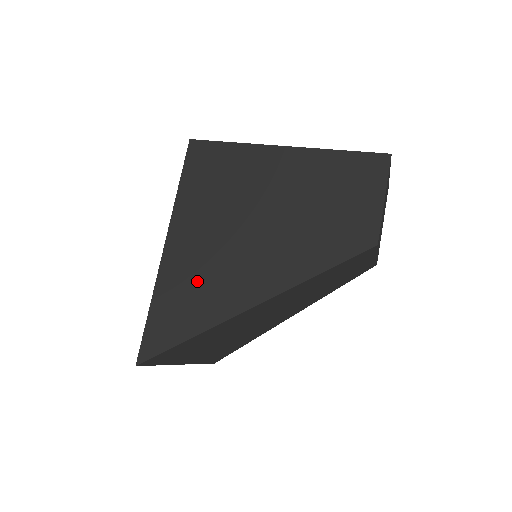
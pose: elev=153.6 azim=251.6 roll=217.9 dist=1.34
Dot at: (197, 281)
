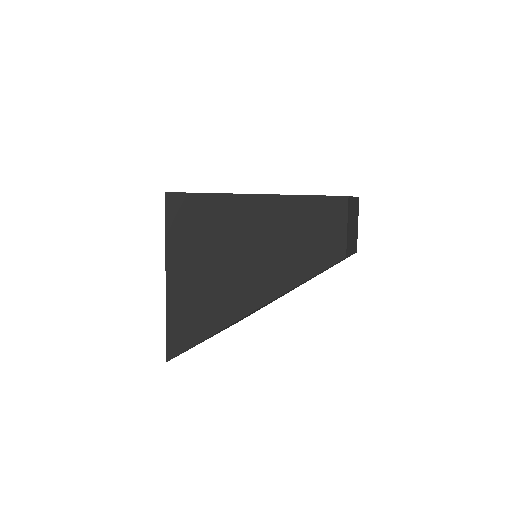
Dot at: occluded
